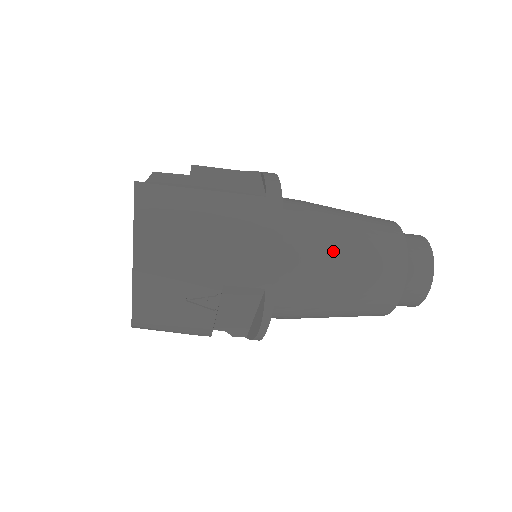
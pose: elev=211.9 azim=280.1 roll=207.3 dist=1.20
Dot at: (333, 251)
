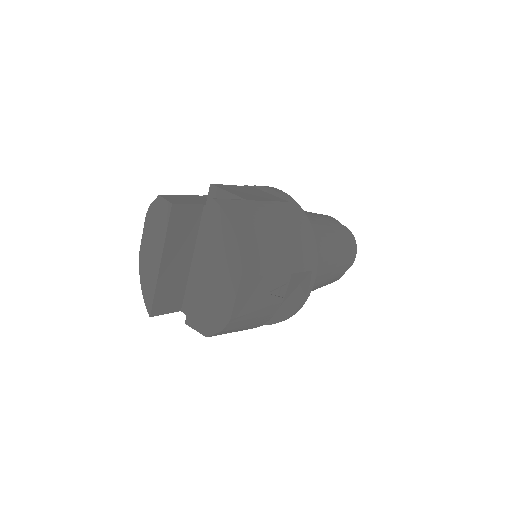
Dot at: (322, 238)
